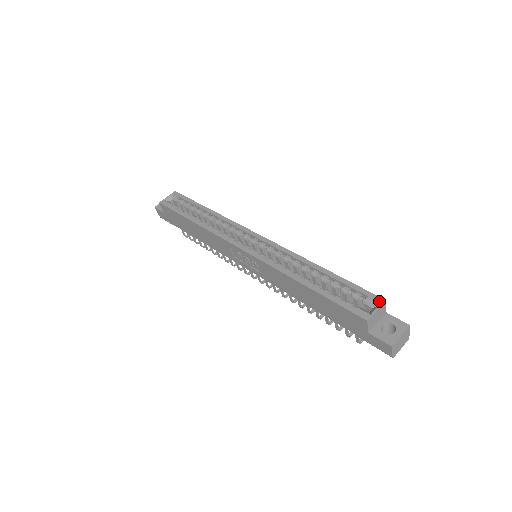
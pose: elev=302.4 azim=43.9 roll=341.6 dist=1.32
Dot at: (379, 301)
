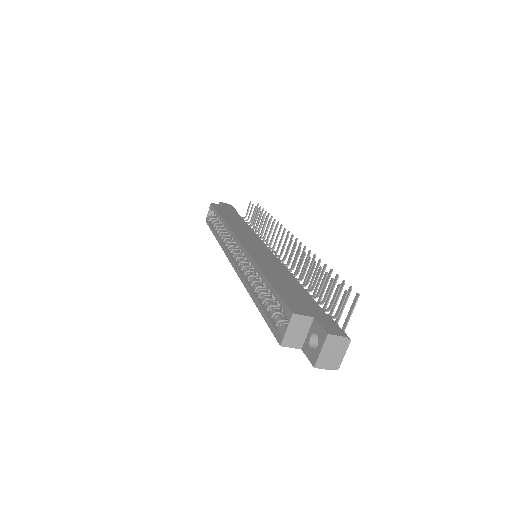
Dot at: (288, 316)
